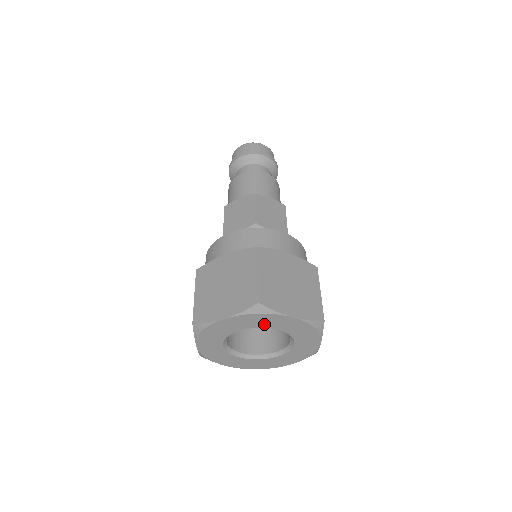
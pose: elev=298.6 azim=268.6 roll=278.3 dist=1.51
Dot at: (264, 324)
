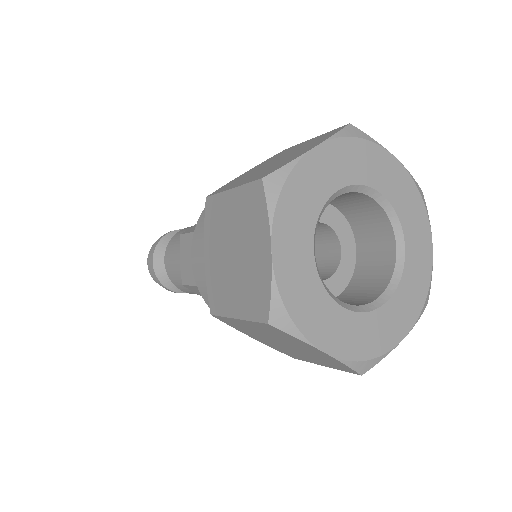
Dot at: (365, 174)
